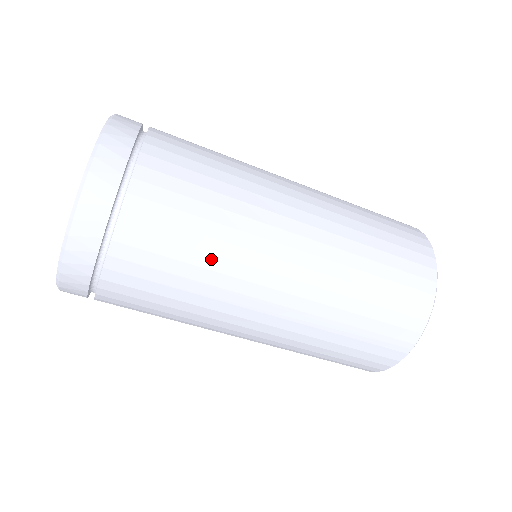
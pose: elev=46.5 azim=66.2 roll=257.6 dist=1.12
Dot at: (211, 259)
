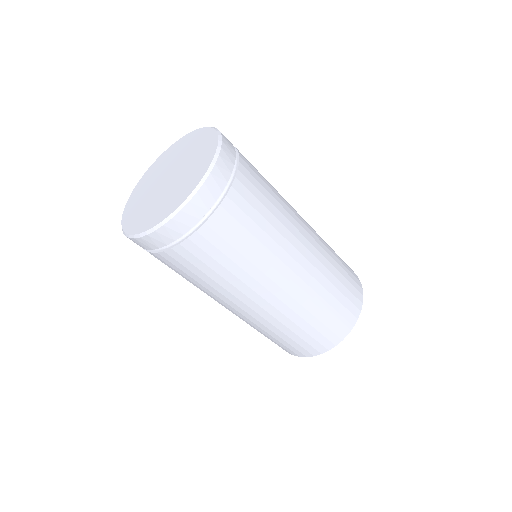
Dot at: (272, 230)
